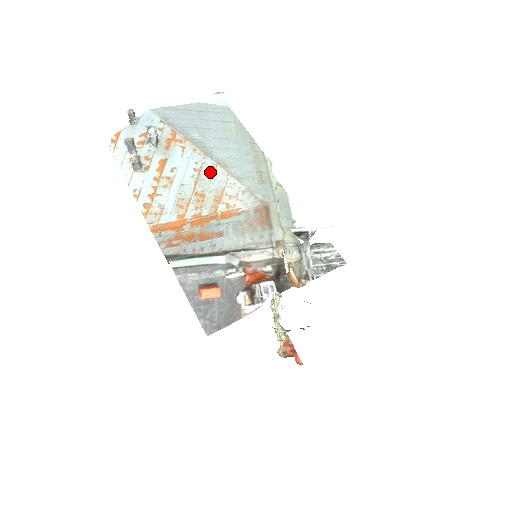
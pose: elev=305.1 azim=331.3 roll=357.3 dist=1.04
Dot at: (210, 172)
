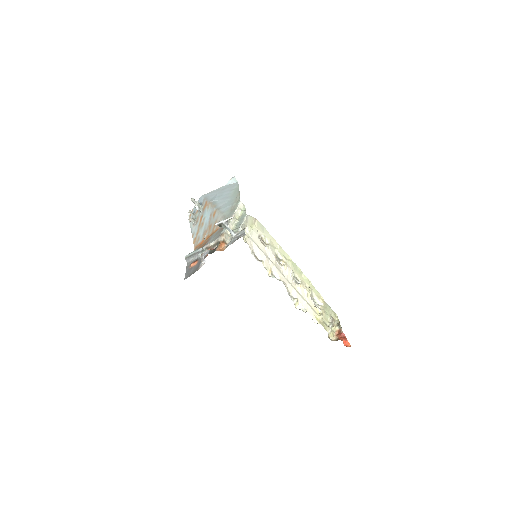
Dot at: (214, 214)
